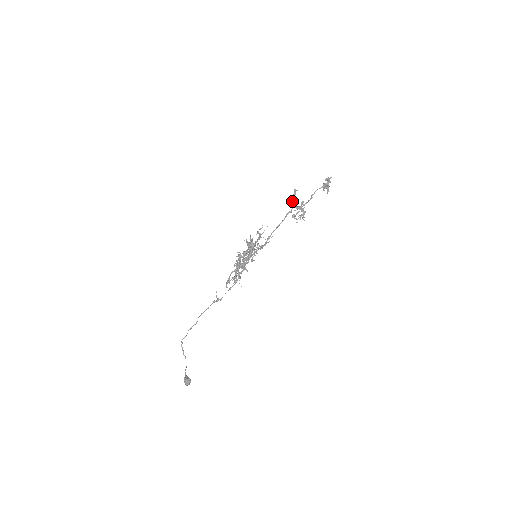
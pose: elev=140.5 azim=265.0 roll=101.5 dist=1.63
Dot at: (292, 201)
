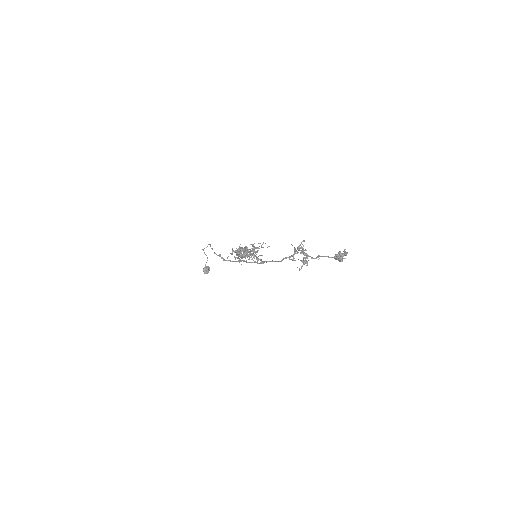
Dot at: occluded
